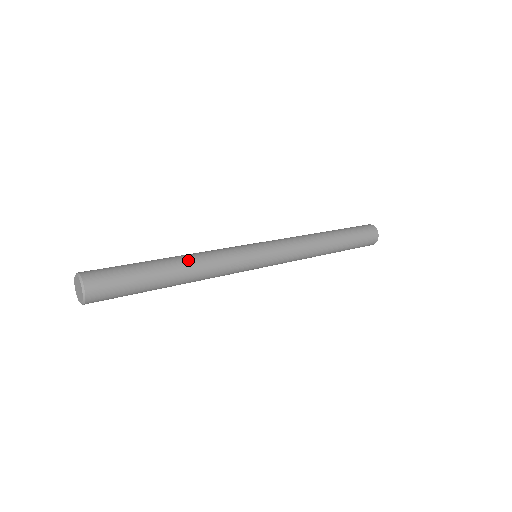
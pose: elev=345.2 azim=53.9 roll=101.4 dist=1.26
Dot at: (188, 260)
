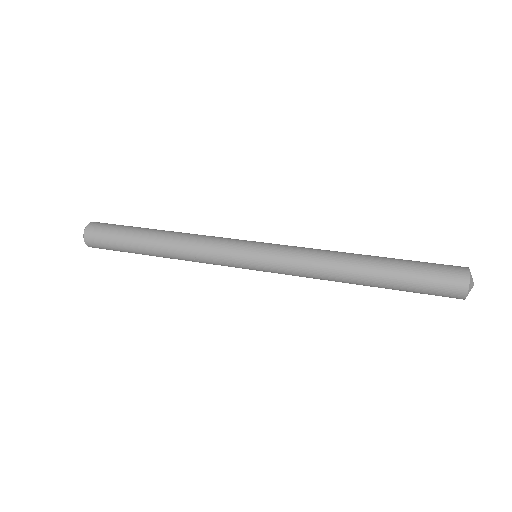
Dot at: (170, 240)
